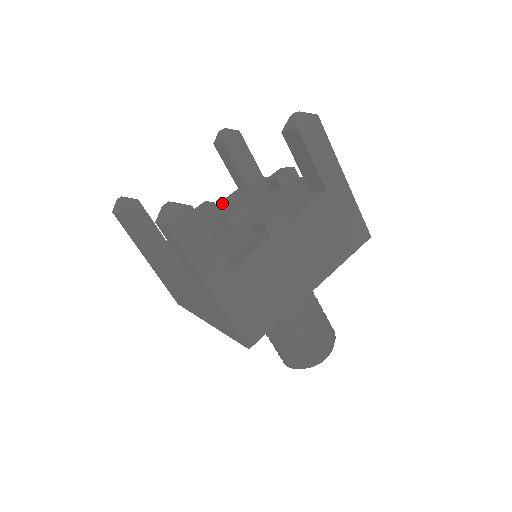
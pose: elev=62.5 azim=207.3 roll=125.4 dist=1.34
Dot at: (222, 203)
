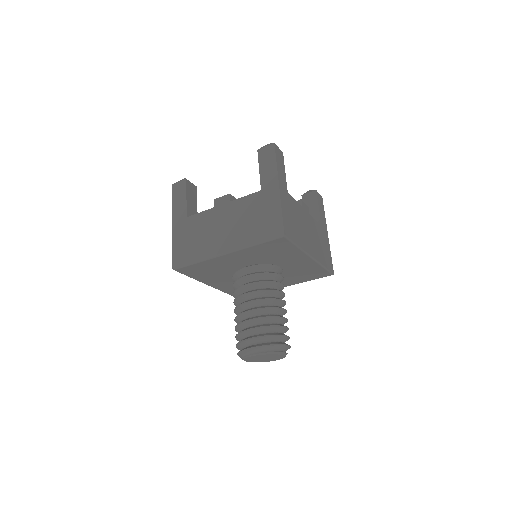
Dot at: occluded
